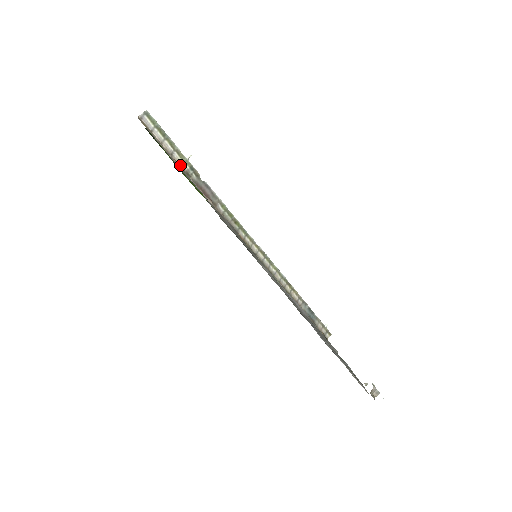
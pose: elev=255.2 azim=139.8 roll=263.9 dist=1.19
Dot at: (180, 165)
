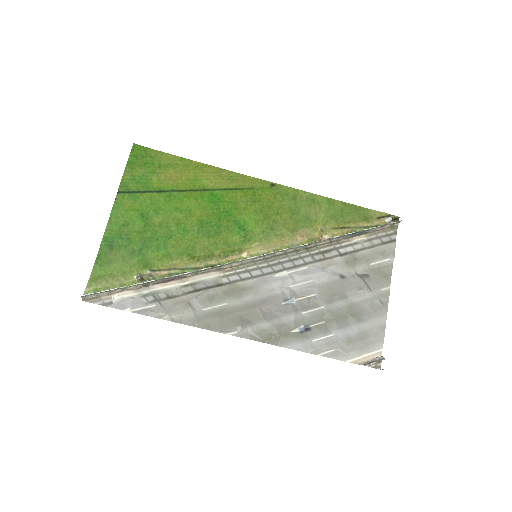
Dot at: (135, 288)
